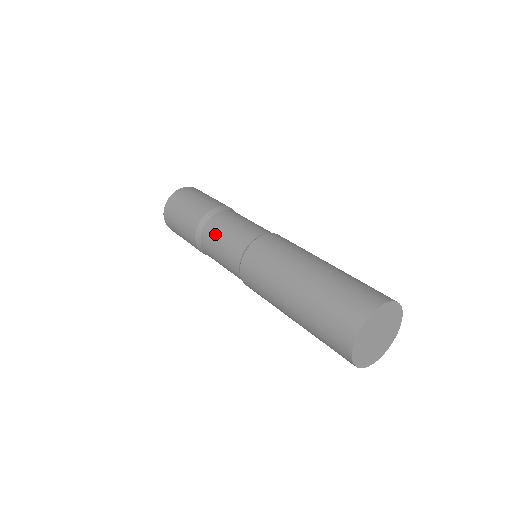
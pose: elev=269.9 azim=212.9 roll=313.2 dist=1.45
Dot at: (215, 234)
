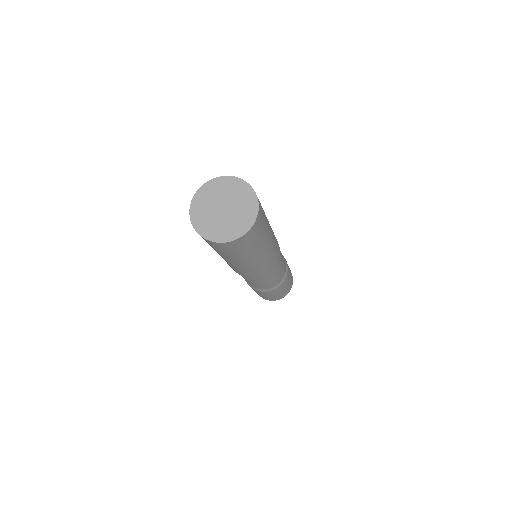
Dot at: occluded
